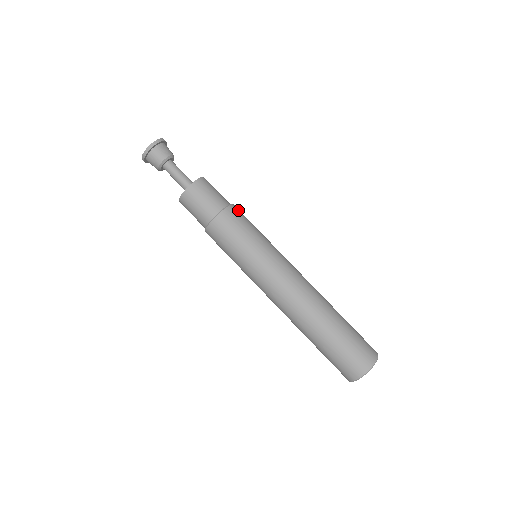
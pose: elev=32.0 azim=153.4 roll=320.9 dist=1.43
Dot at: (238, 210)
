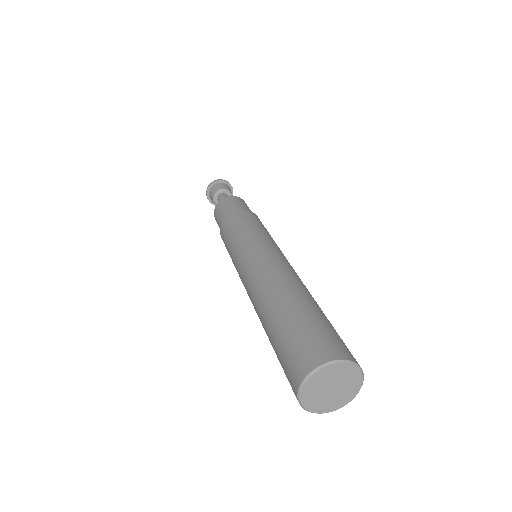
Dot at: occluded
